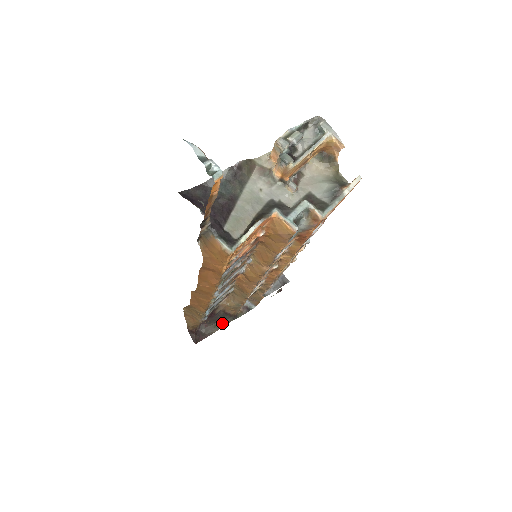
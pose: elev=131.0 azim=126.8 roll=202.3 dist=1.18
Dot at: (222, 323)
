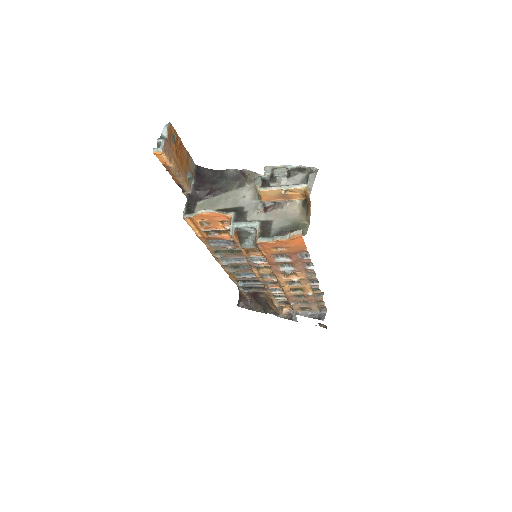
Dot at: (265, 310)
